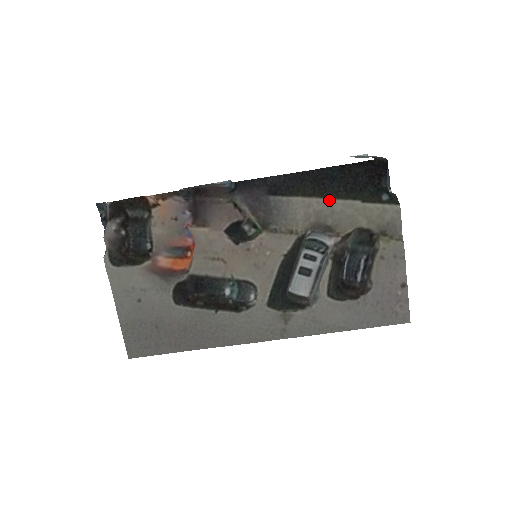
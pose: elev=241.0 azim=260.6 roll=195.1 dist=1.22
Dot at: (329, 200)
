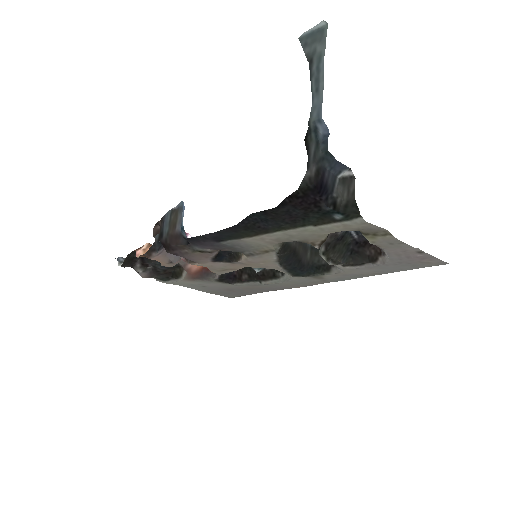
Dot at: (278, 232)
